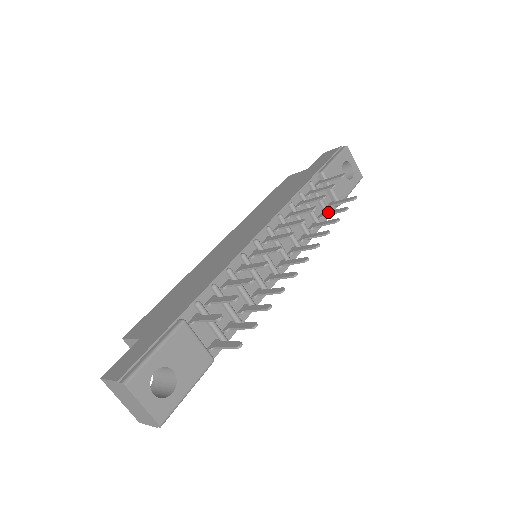
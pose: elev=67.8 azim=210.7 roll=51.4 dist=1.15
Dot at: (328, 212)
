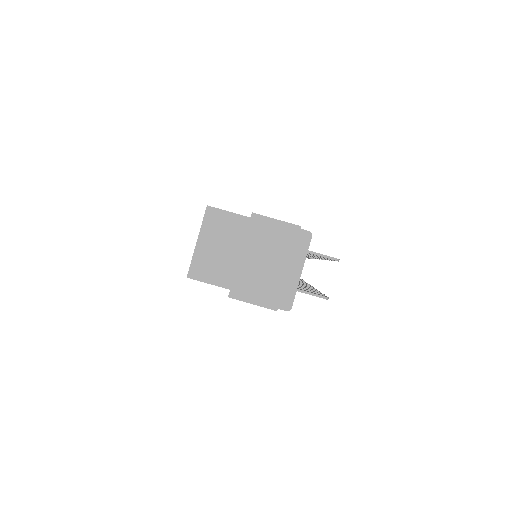
Dot at: occluded
